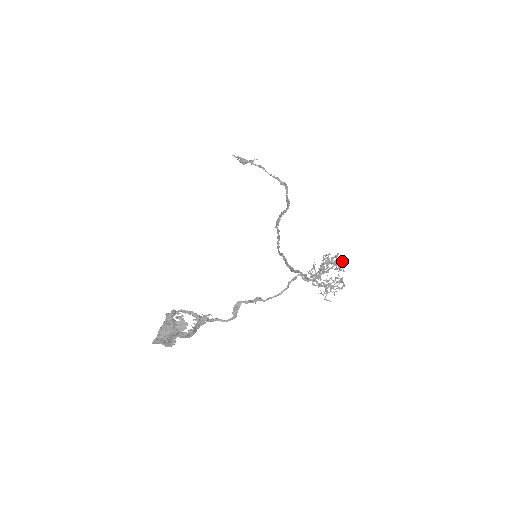
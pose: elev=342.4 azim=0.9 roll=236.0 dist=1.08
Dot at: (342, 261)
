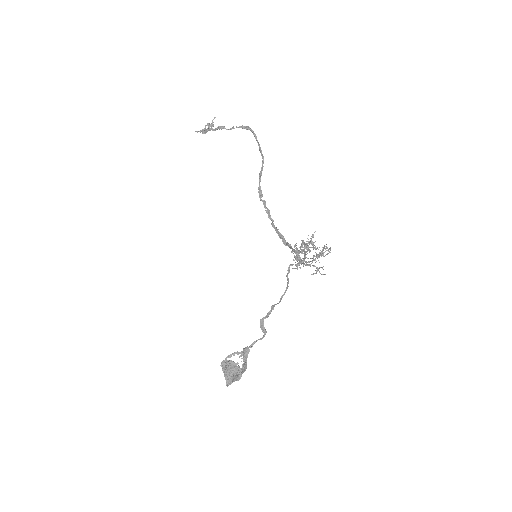
Dot at: (312, 237)
